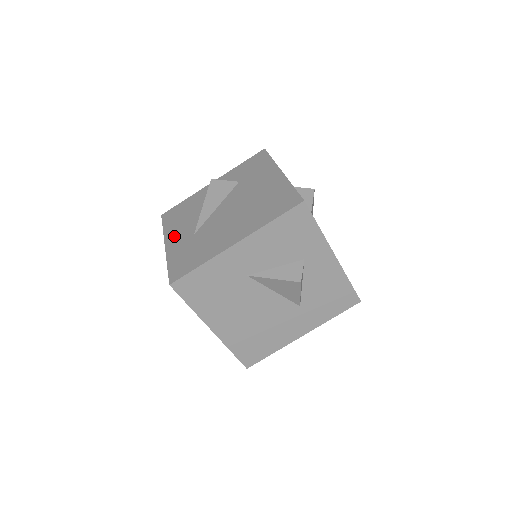
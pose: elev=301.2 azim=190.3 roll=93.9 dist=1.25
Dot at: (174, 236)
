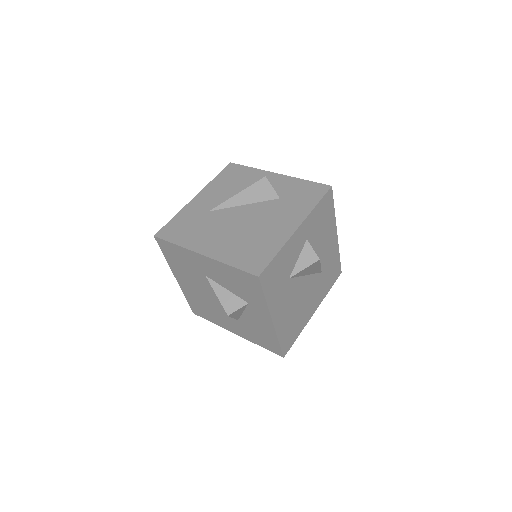
Dot at: (206, 196)
